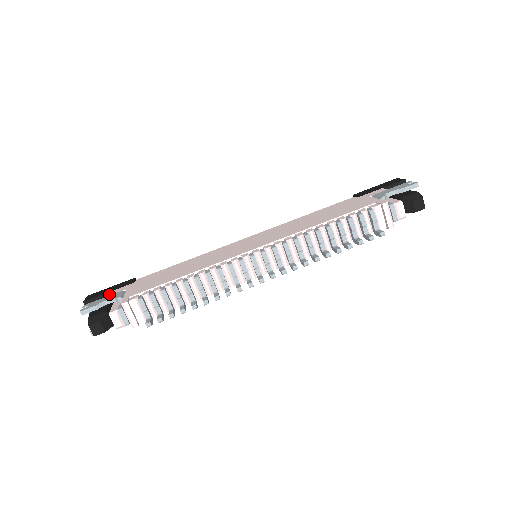
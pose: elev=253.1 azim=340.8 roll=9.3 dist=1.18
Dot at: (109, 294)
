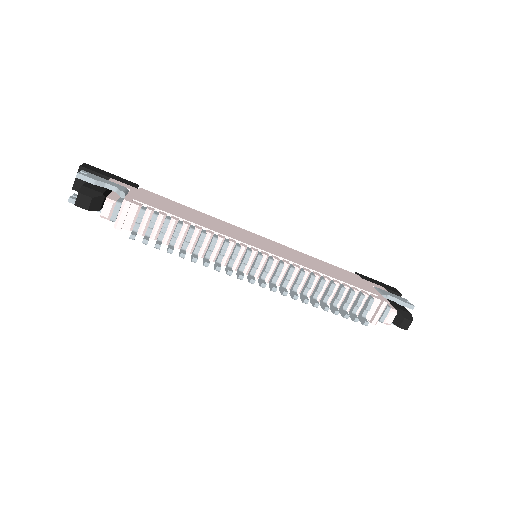
Dot at: (111, 180)
